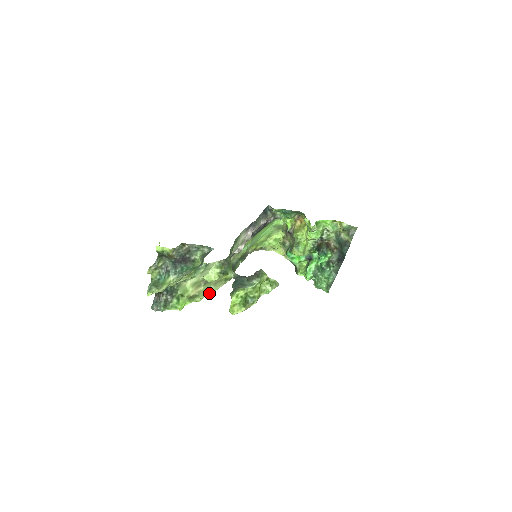
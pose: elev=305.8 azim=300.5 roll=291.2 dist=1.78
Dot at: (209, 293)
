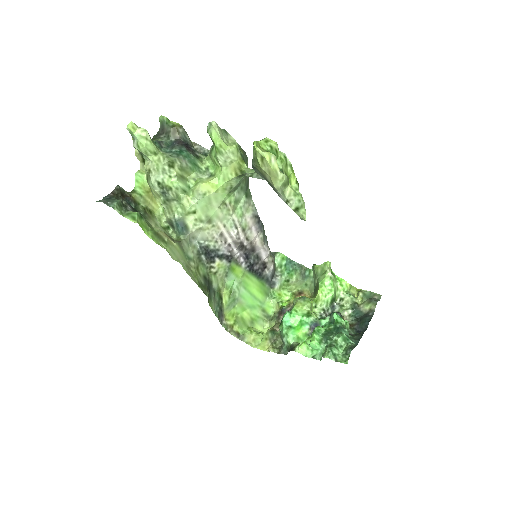
Dot at: occluded
